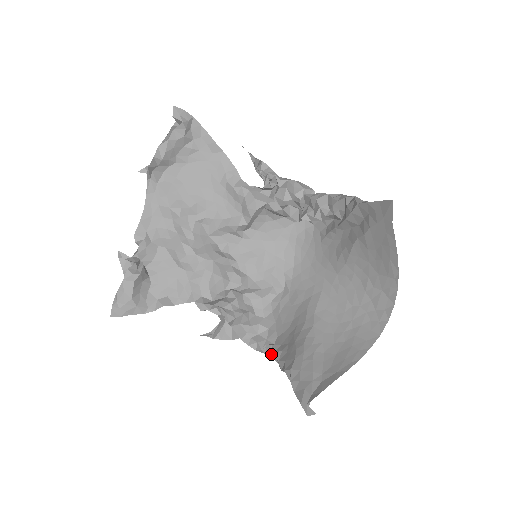
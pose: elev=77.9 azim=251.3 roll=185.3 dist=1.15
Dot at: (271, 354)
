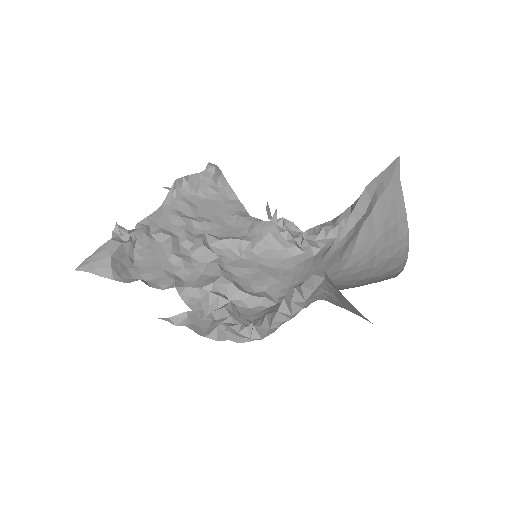
Dot at: (260, 324)
